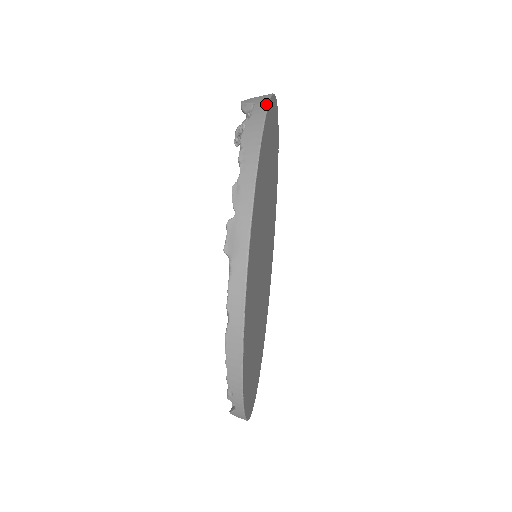
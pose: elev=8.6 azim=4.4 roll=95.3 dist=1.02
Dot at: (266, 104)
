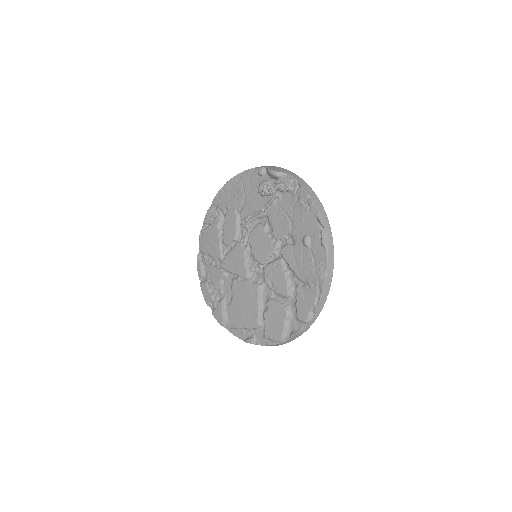
Dot at: occluded
